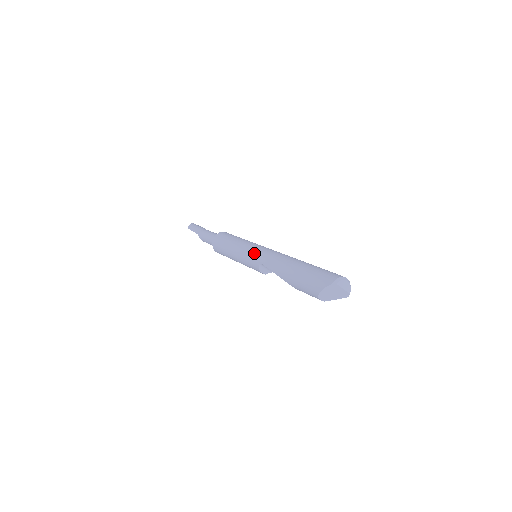
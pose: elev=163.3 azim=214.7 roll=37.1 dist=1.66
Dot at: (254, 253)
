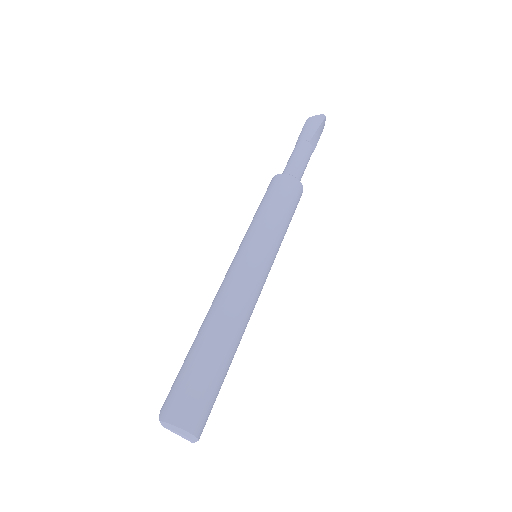
Dot at: (236, 258)
